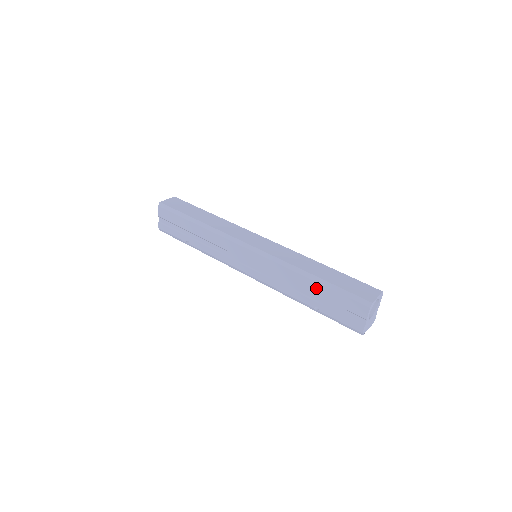
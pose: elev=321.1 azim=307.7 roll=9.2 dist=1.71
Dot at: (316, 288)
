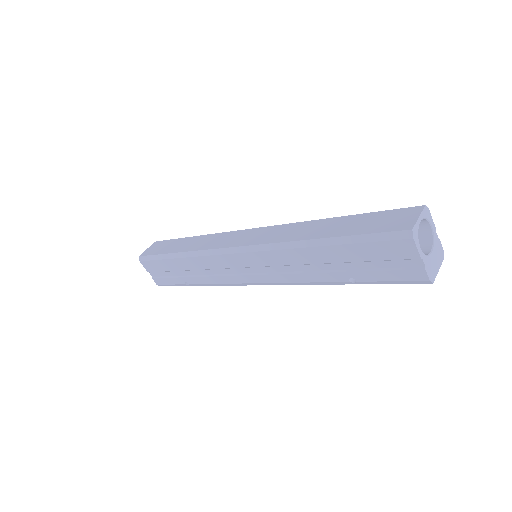
Dot at: (333, 254)
